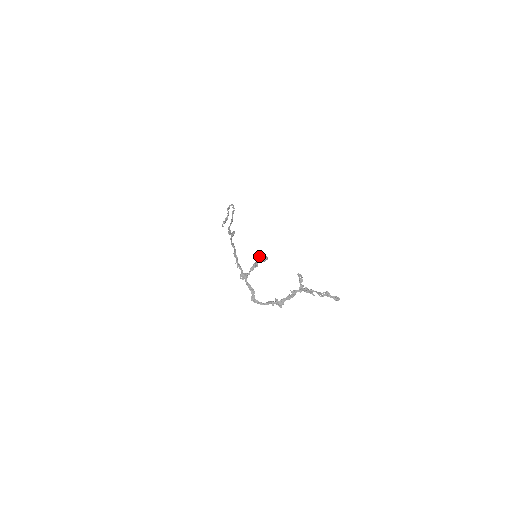
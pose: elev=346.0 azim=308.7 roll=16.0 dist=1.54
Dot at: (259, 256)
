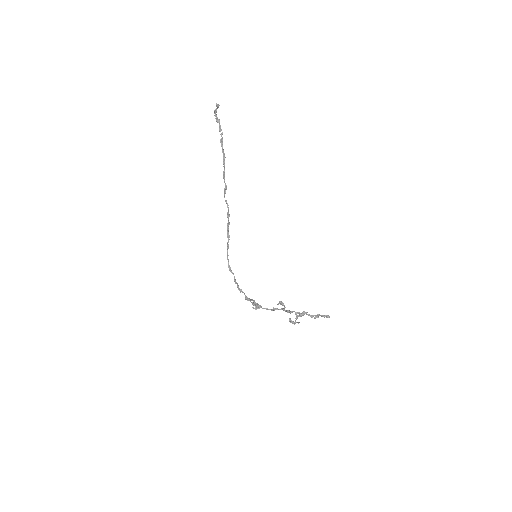
Dot at: occluded
